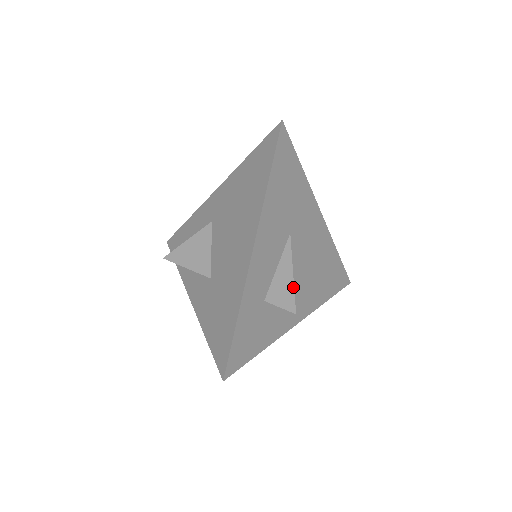
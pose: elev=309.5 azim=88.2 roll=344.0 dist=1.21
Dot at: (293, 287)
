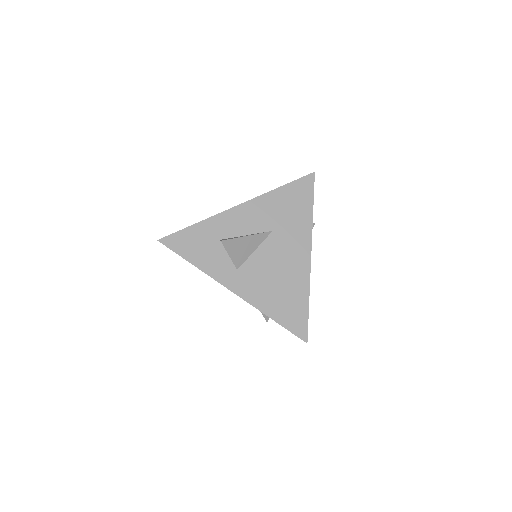
Dot at: (238, 237)
